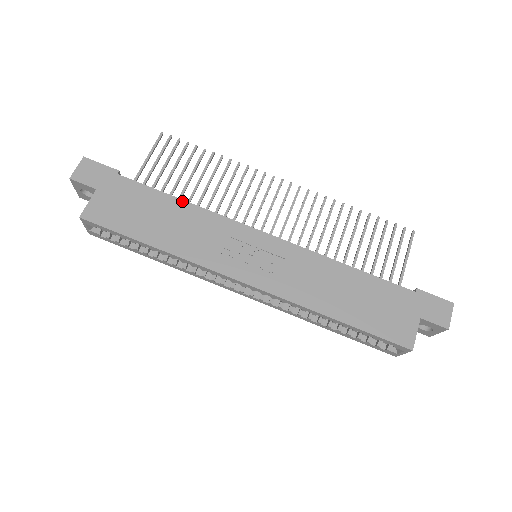
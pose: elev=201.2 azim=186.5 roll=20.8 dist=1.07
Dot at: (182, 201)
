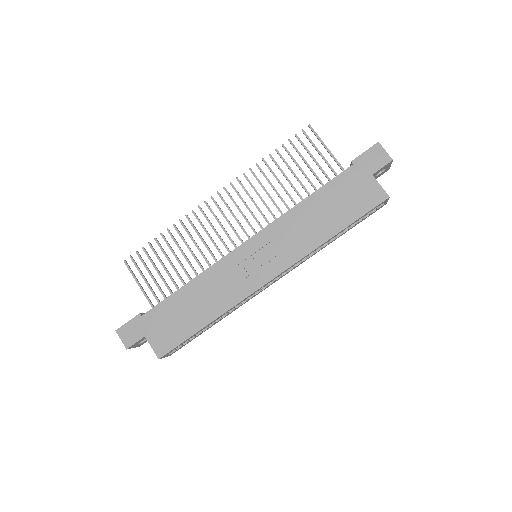
Dot at: (187, 284)
